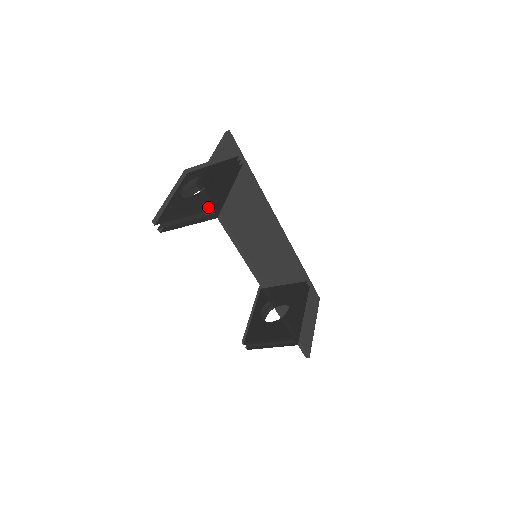
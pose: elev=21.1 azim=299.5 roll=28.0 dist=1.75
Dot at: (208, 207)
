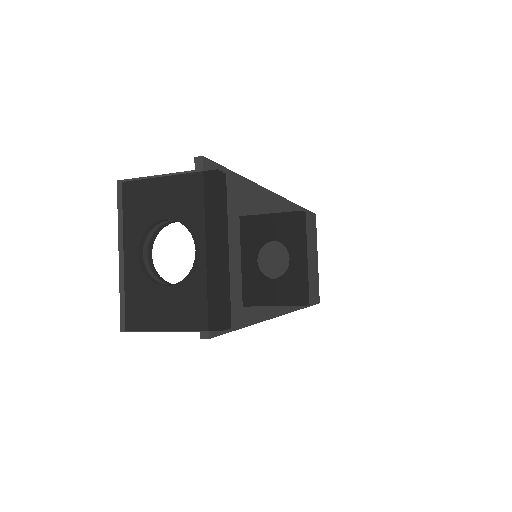
Dot at: occluded
